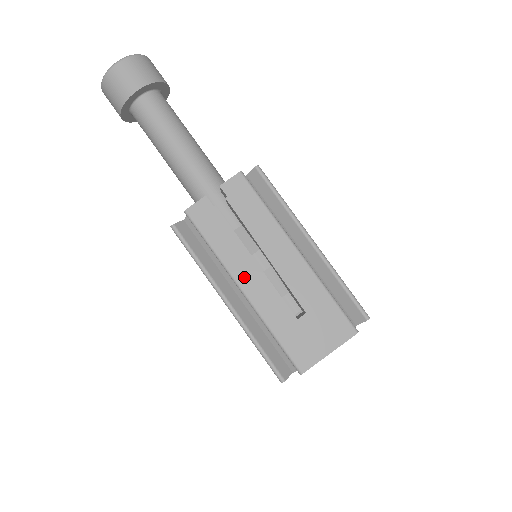
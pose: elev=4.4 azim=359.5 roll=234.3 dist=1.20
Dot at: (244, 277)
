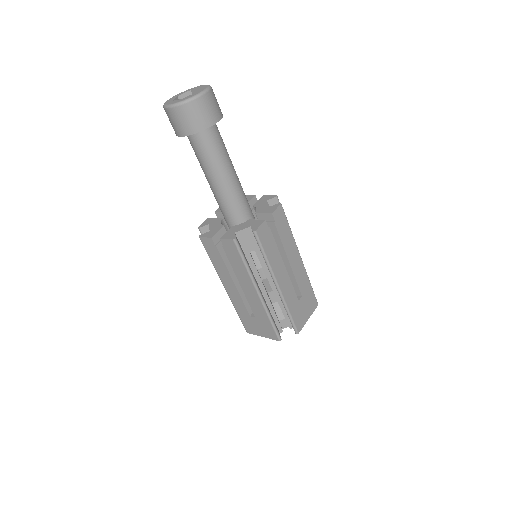
Dot at: (226, 284)
